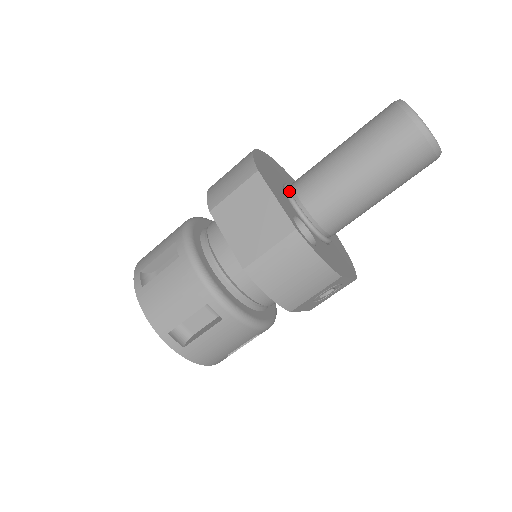
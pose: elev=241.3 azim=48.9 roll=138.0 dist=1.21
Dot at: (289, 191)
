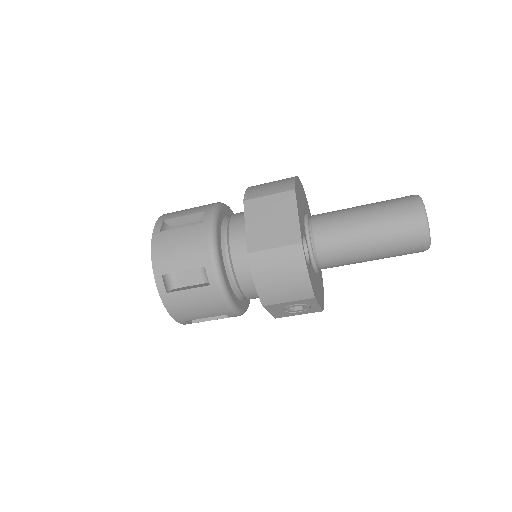
Dot at: occluded
